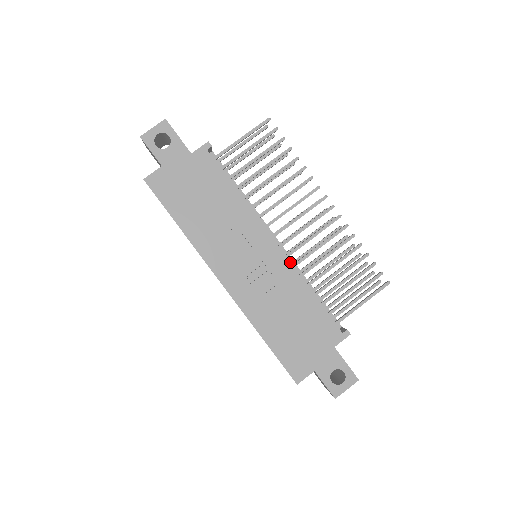
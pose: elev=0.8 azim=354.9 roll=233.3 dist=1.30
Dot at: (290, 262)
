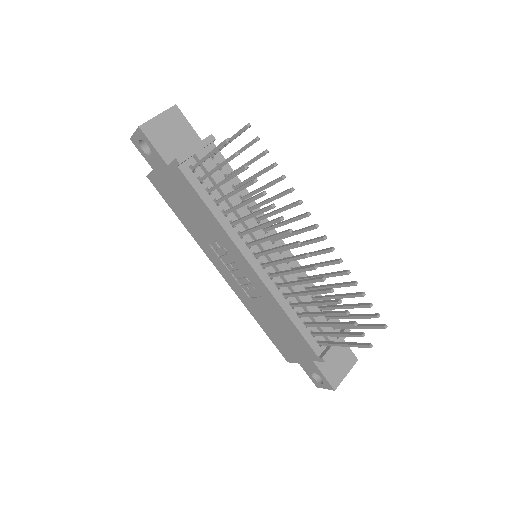
Dot at: (281, 277)
